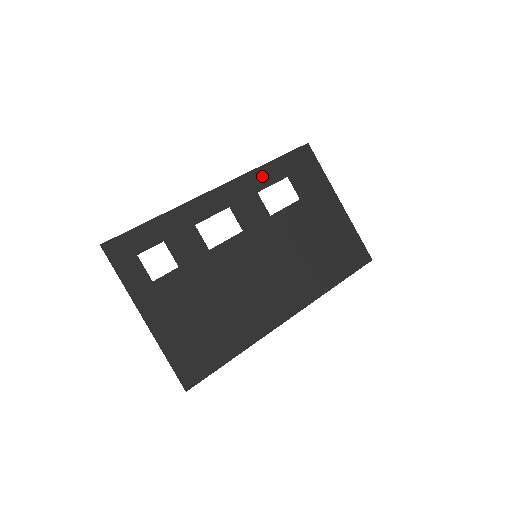
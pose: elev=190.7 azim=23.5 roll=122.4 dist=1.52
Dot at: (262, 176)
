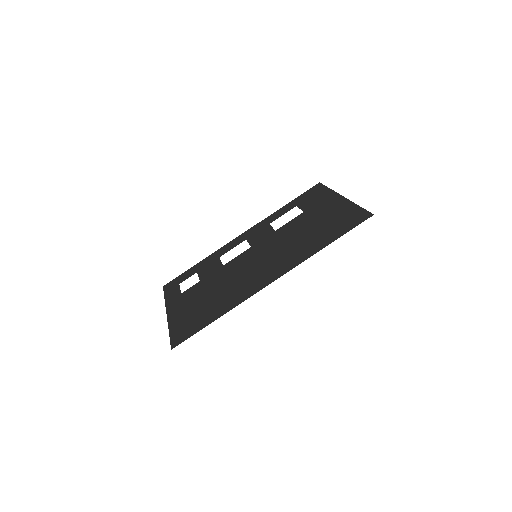
Dot at: (276, 215)
